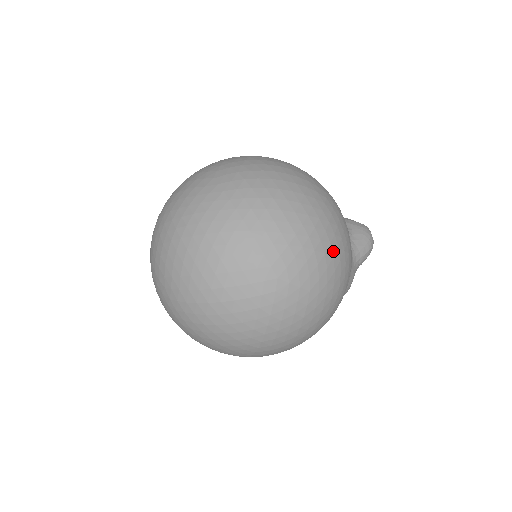
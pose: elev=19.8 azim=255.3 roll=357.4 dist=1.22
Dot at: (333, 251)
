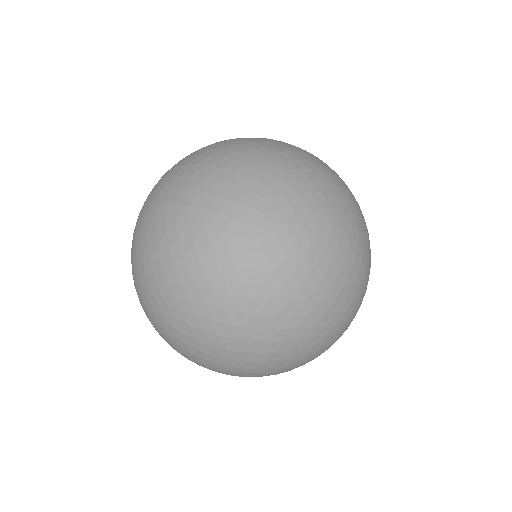
Dot at: occluded
